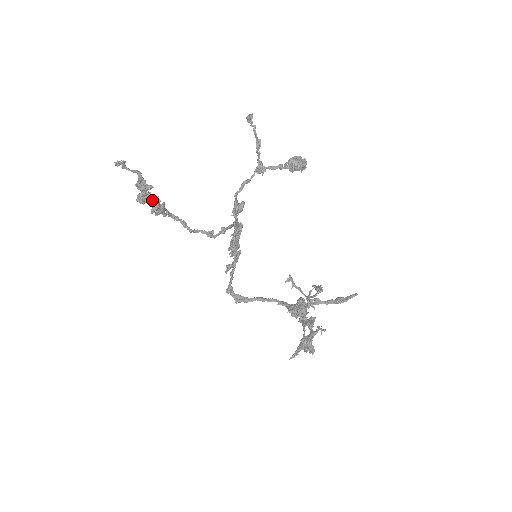
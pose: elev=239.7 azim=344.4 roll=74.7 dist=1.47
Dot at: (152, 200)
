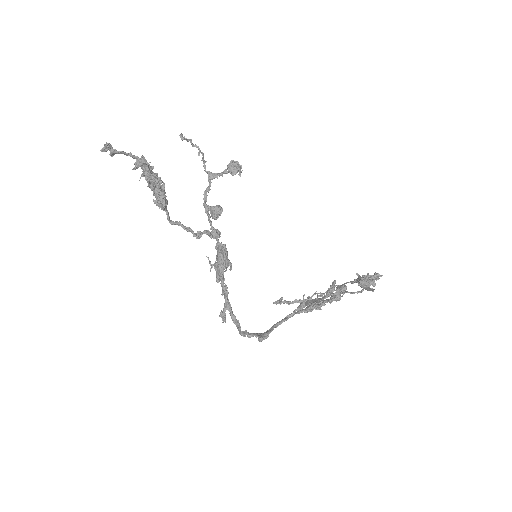
Dot at: (160, 178)
